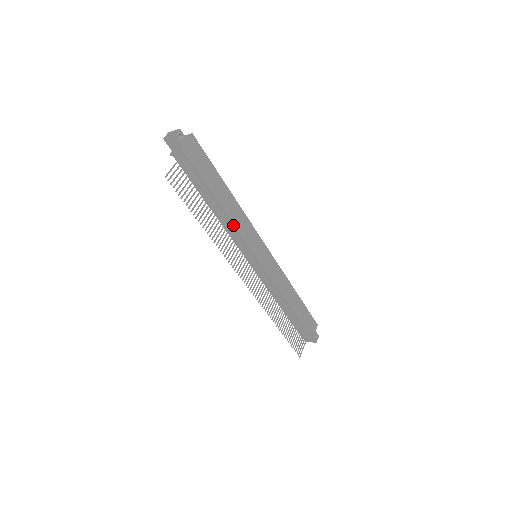
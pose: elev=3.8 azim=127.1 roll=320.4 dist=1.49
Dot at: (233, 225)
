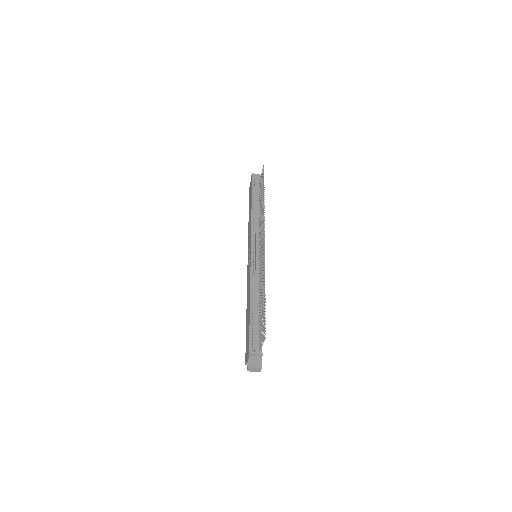
Dot at: occluded
